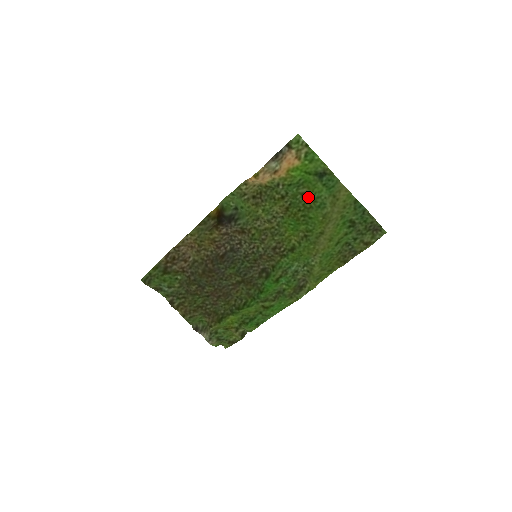
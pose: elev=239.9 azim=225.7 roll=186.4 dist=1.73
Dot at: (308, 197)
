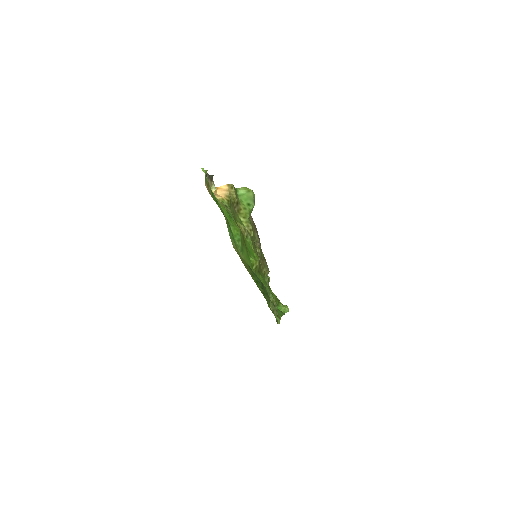
Dot at: occluded
